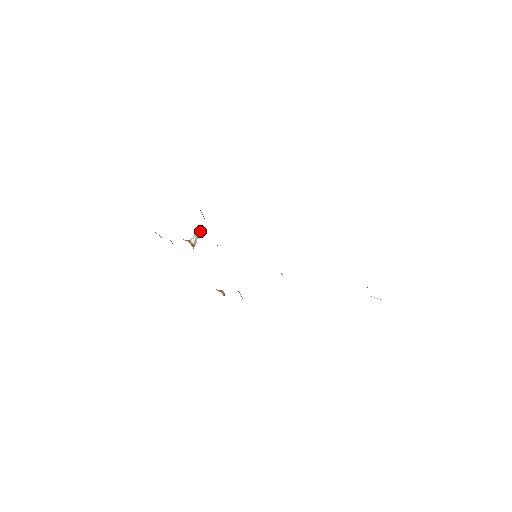
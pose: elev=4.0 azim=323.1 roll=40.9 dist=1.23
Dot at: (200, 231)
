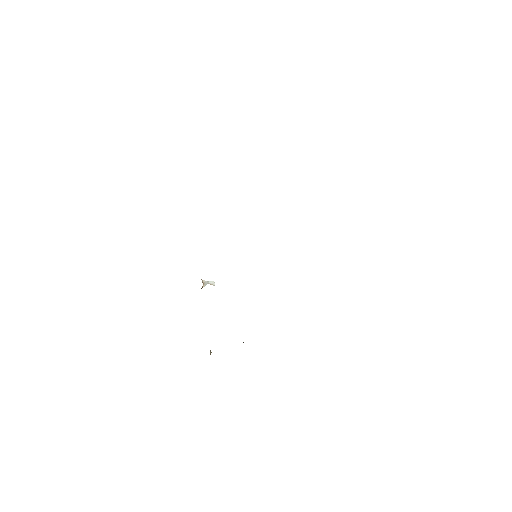
Dot at: (211, 282)
